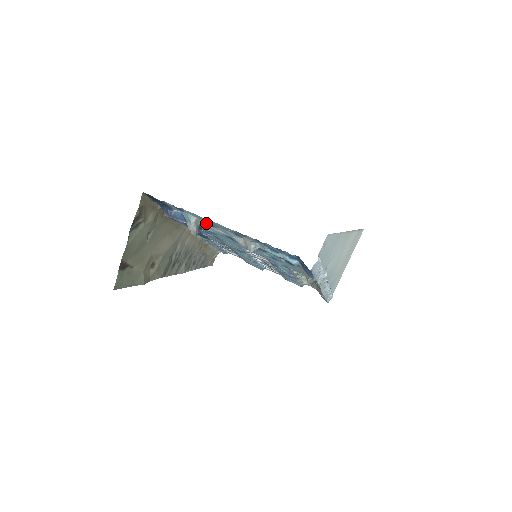
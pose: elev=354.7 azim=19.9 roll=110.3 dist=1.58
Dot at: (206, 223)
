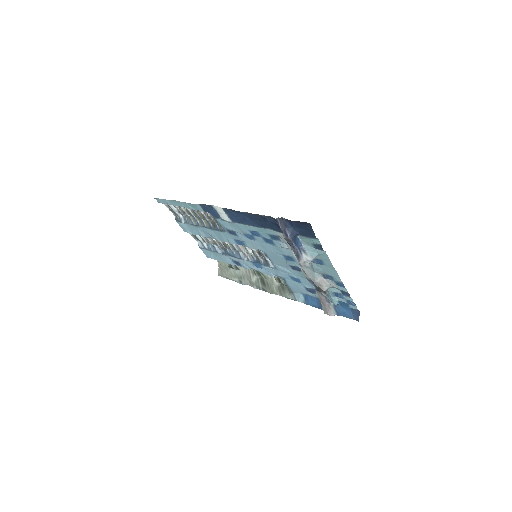
Dot at: (314, 259)
